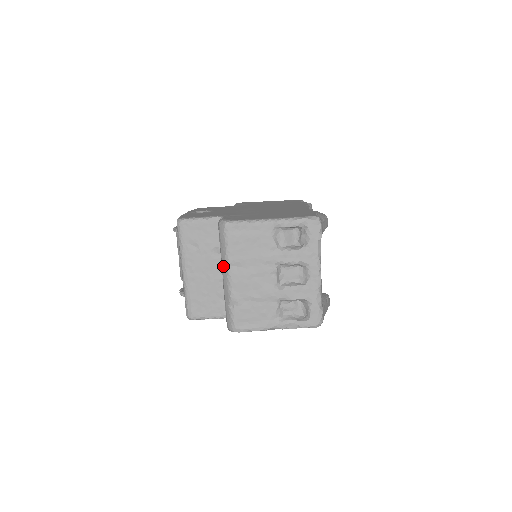
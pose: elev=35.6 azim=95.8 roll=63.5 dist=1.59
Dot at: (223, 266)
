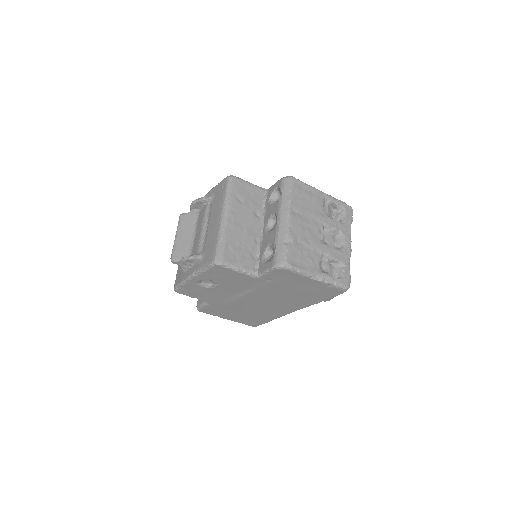
Dot at: (283, 209)
